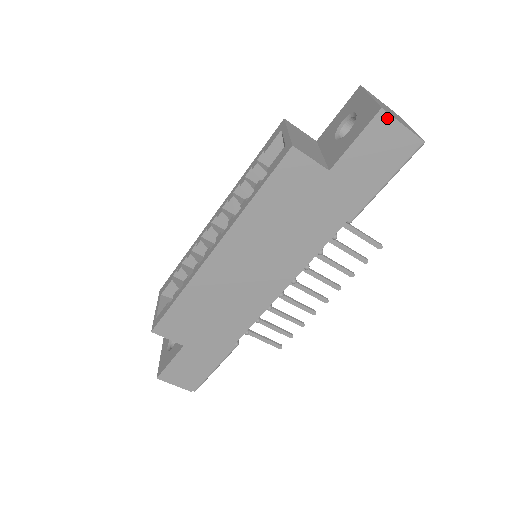
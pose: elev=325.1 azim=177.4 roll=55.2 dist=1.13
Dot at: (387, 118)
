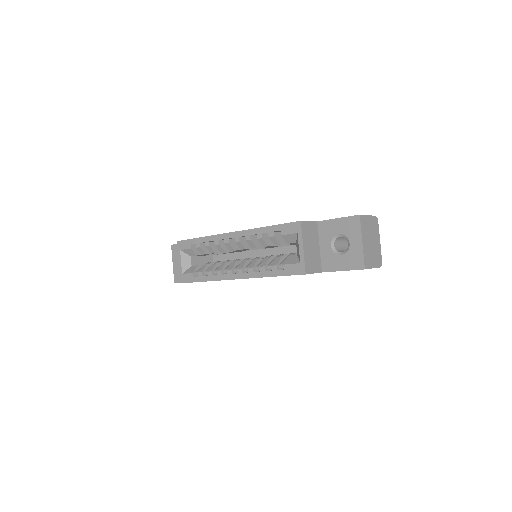
Dot at: occluded
